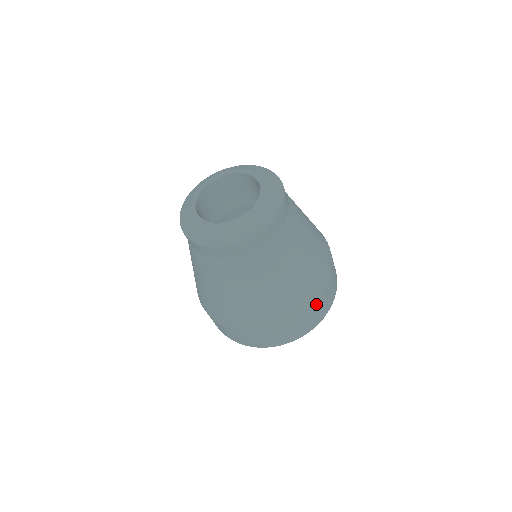
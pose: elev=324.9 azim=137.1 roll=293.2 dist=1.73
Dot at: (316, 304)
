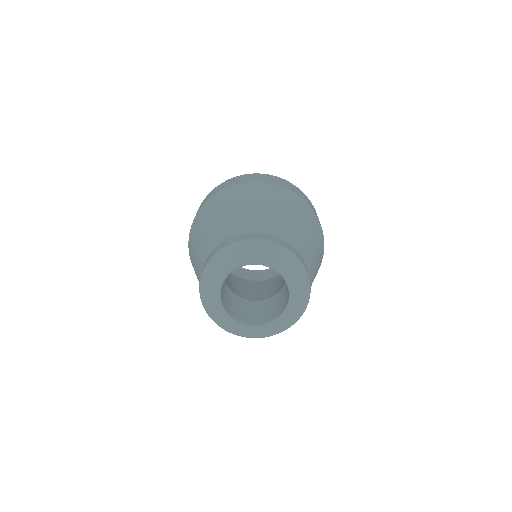
Dot at: occluded
